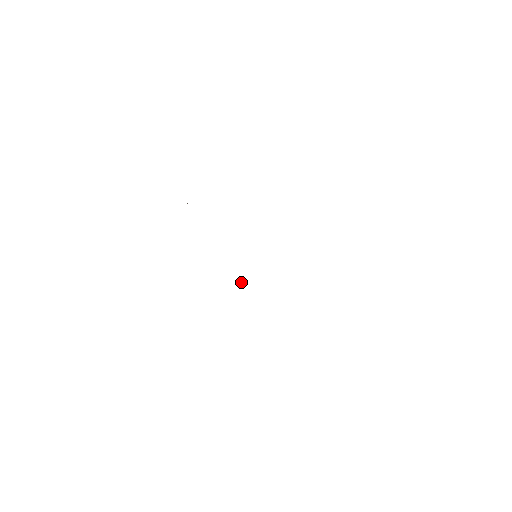
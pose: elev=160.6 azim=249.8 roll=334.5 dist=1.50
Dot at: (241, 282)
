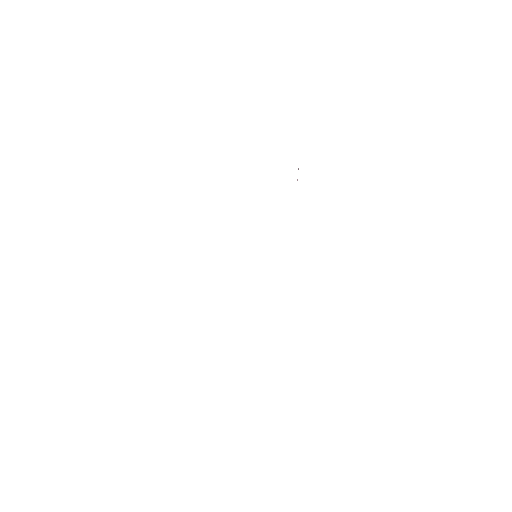
Dot at: occluded
